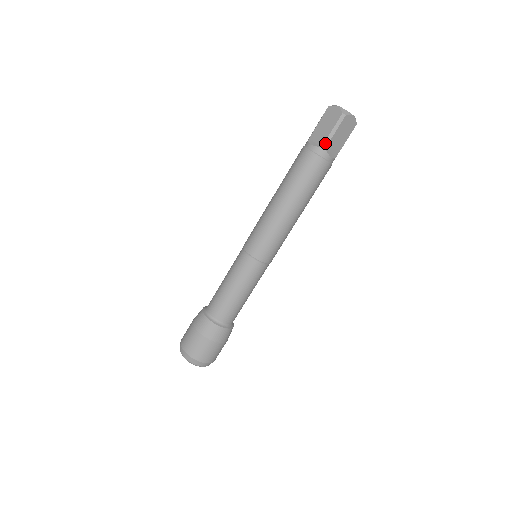
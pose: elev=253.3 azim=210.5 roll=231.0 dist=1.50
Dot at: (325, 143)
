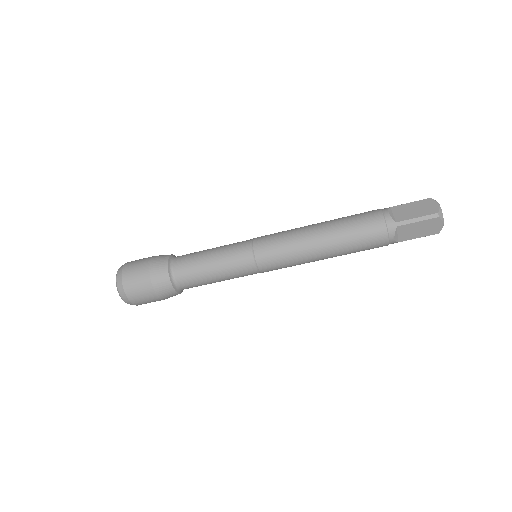
Dot at: occluded
